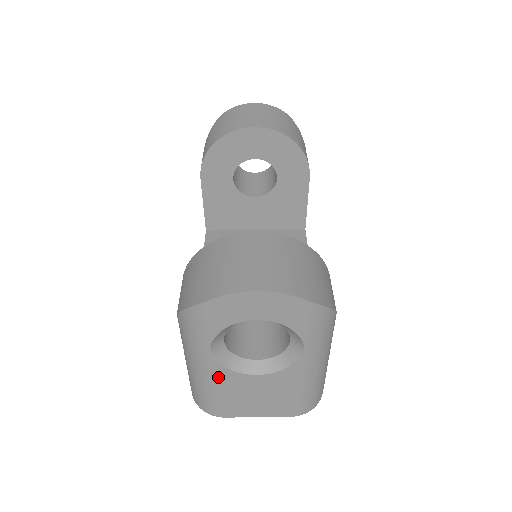
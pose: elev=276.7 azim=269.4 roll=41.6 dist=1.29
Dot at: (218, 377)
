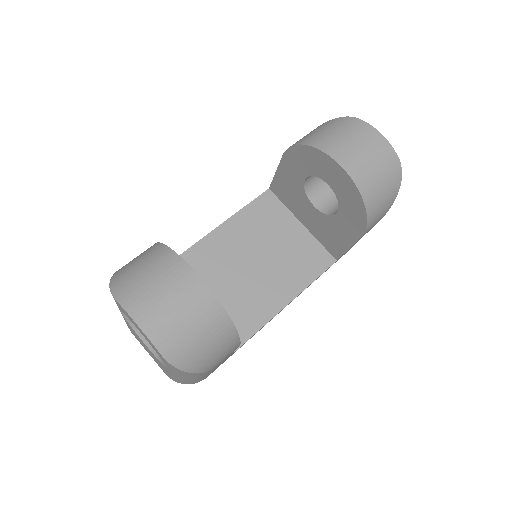
Dot at: occluded
